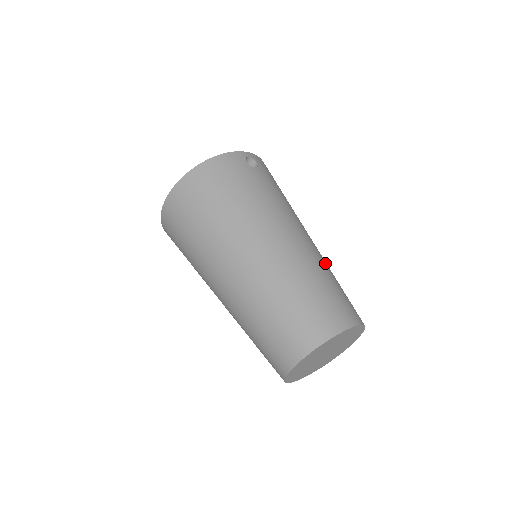
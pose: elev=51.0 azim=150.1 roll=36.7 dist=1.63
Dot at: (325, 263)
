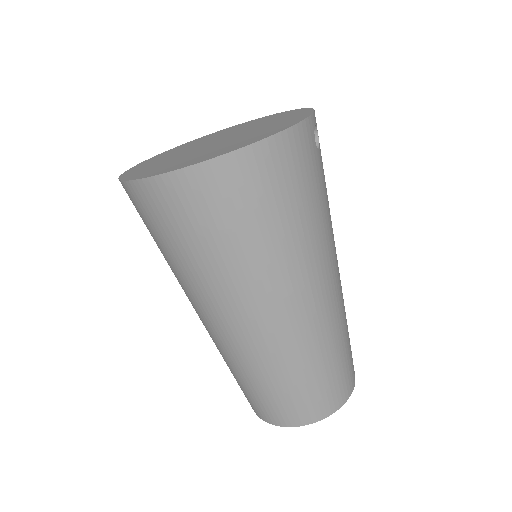
Dot at: occluded
